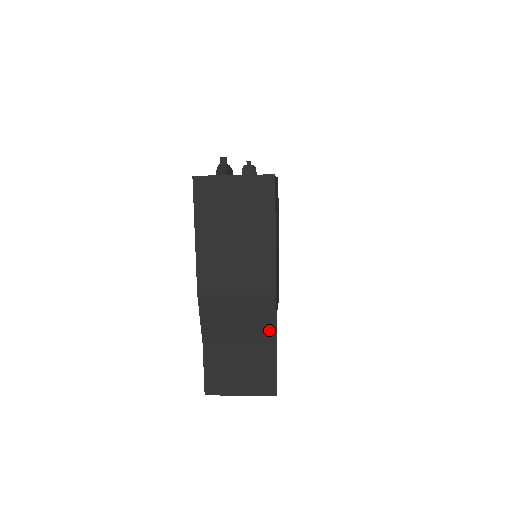
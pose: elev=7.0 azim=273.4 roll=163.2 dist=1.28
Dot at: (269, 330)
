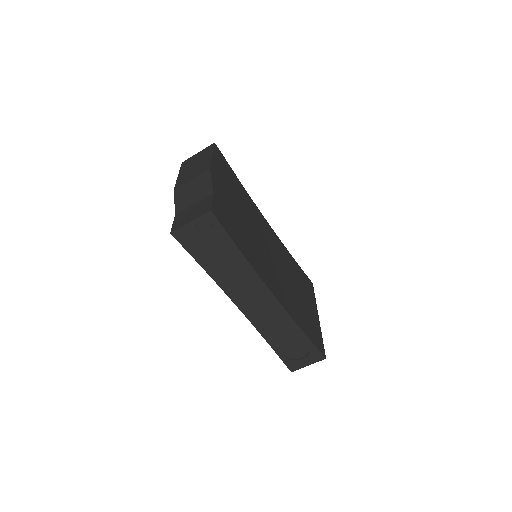
Dot at: (209, 187)
